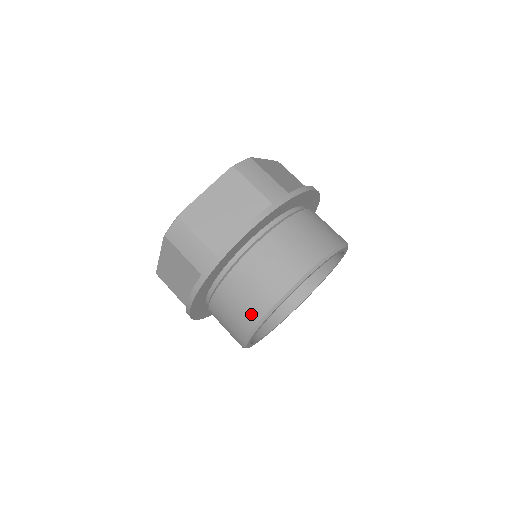
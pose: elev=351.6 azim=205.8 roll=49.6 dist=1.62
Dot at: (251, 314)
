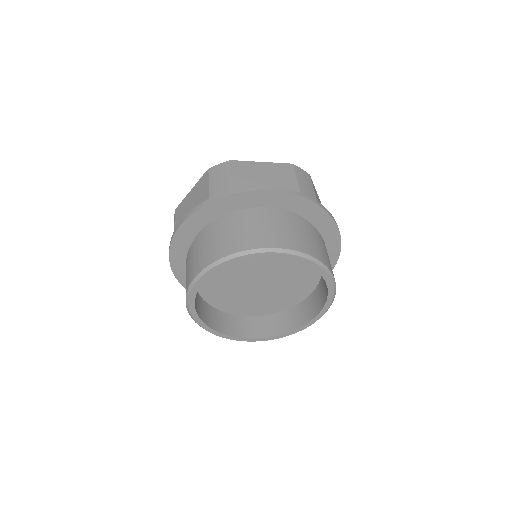
Dot at: (219, 251)
